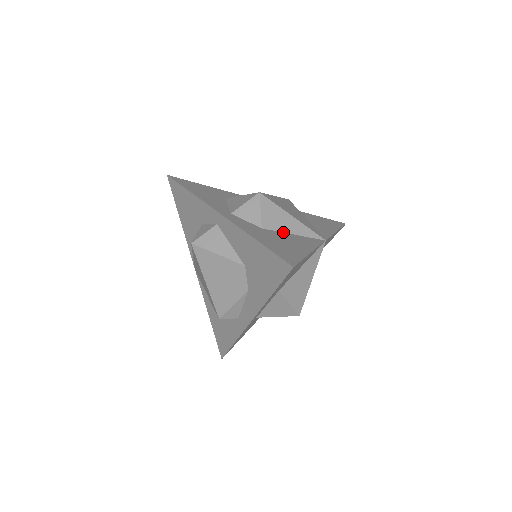
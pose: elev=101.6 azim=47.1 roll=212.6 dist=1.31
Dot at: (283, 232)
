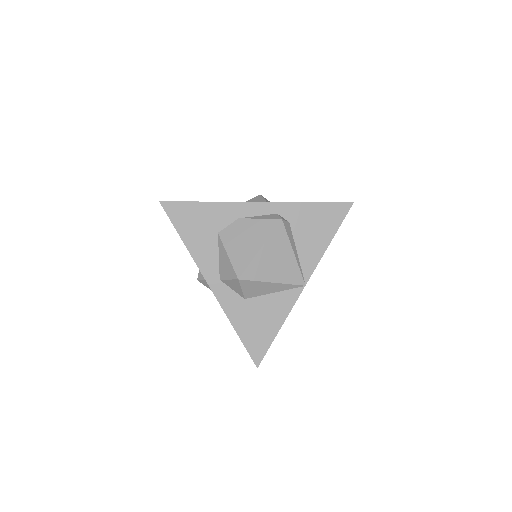
Dot at: (264, 295)
